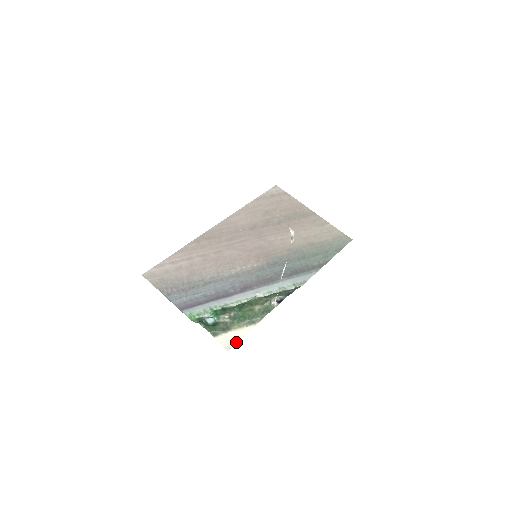
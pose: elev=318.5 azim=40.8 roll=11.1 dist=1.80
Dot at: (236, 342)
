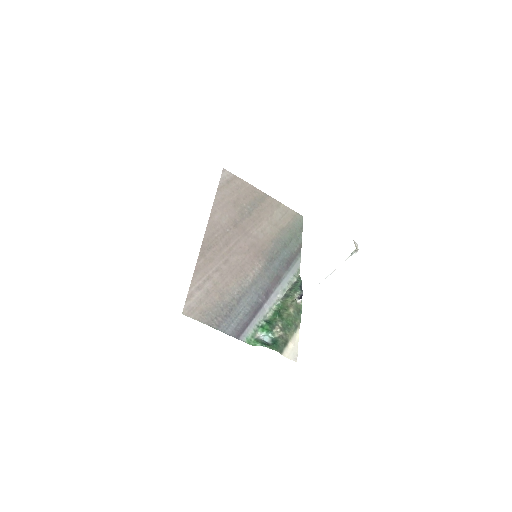
Dot at: (297, 351)
